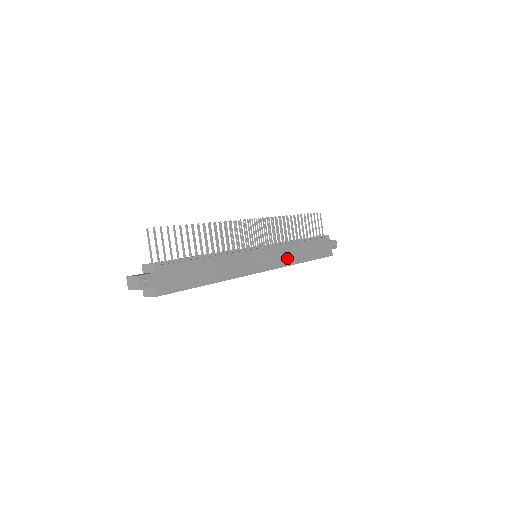
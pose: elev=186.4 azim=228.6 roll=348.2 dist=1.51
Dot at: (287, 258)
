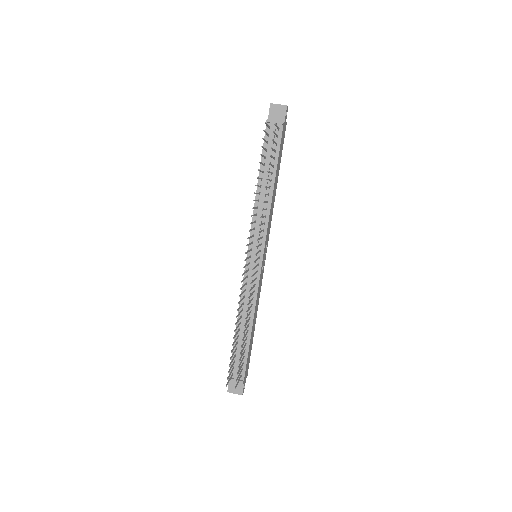
Dot at: (271, 216)
